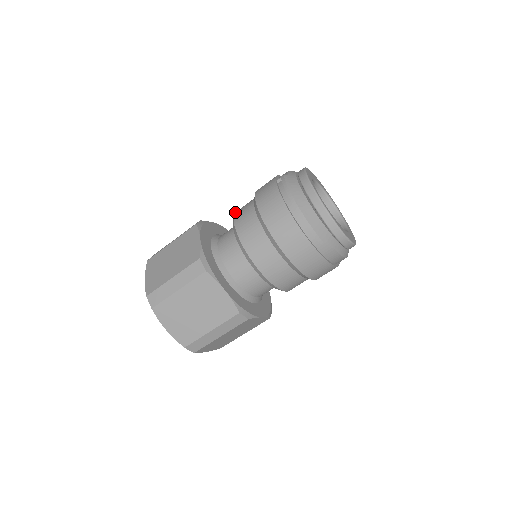
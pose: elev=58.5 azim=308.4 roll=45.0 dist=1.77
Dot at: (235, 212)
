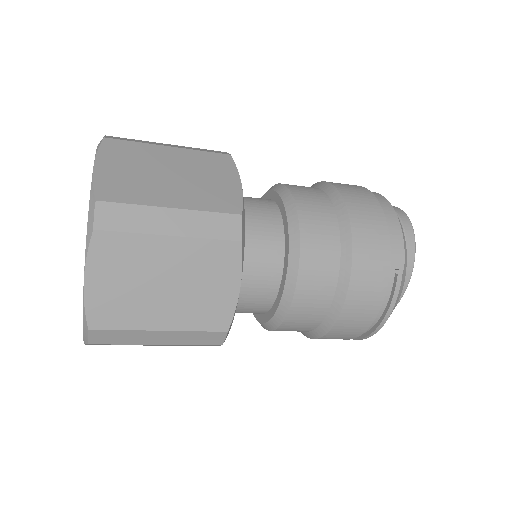
Dot at: (302, 243)
